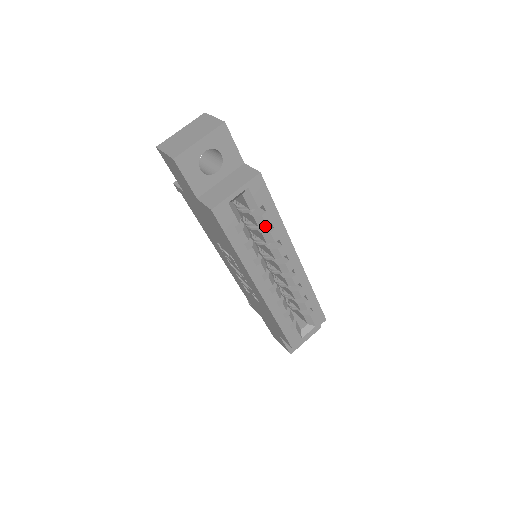
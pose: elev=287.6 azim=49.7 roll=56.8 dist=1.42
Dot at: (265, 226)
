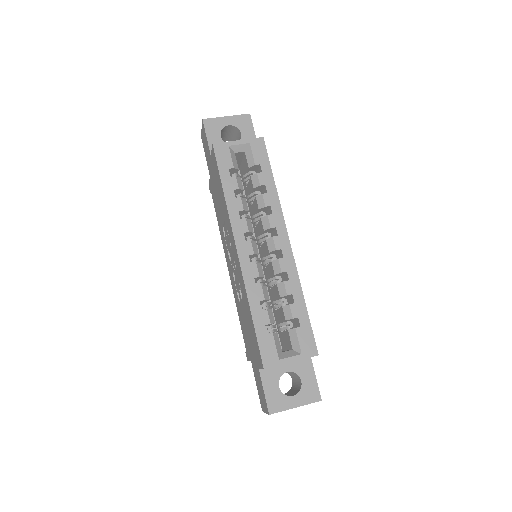
Dot at: occluded
